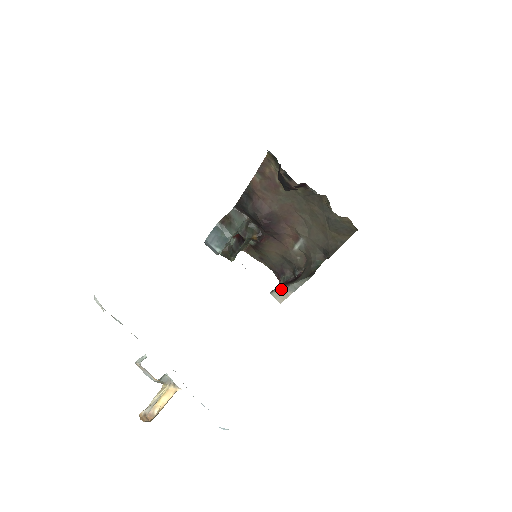
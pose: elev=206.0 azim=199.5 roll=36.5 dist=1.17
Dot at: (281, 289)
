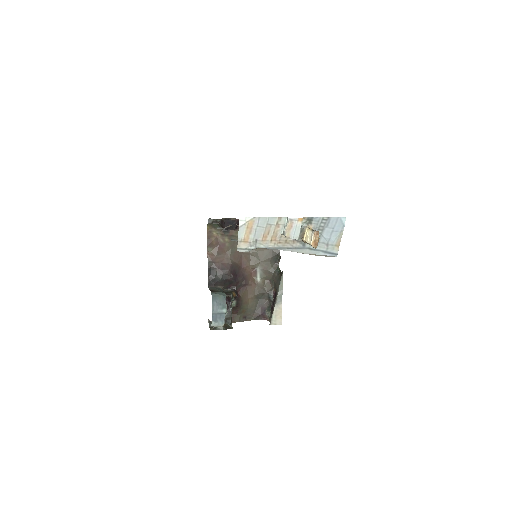
Dot at: (274, 310)
